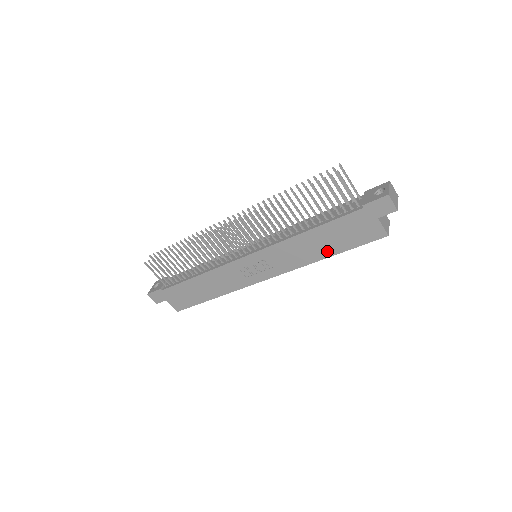
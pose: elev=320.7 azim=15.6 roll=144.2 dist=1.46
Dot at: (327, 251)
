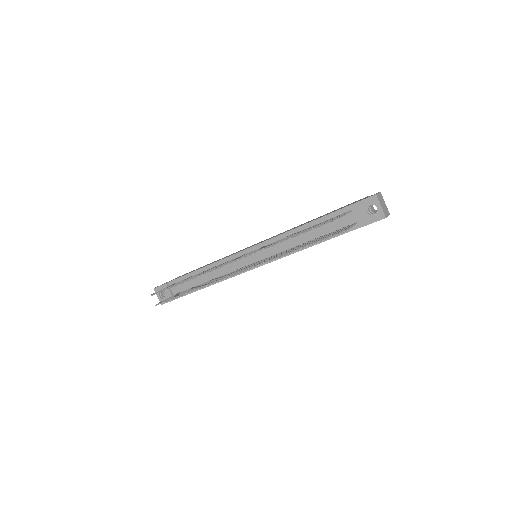
Dot at: occluded
